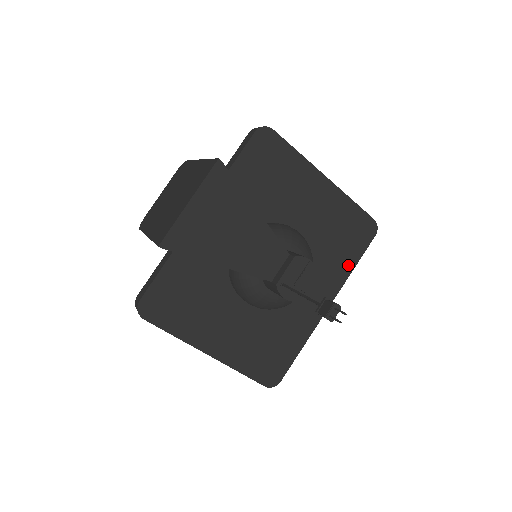
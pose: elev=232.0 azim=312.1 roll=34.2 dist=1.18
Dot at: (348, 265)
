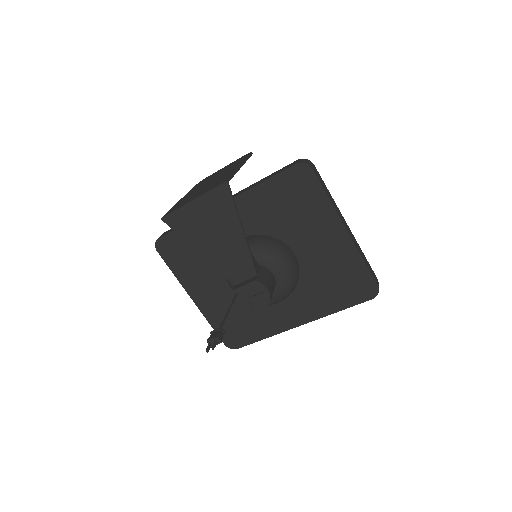
Dot at: (333, 306)
